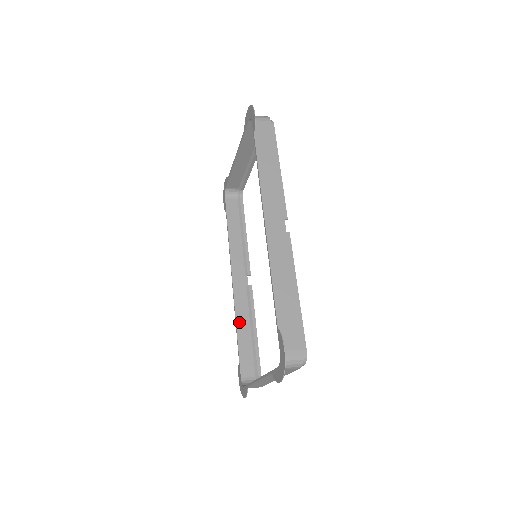
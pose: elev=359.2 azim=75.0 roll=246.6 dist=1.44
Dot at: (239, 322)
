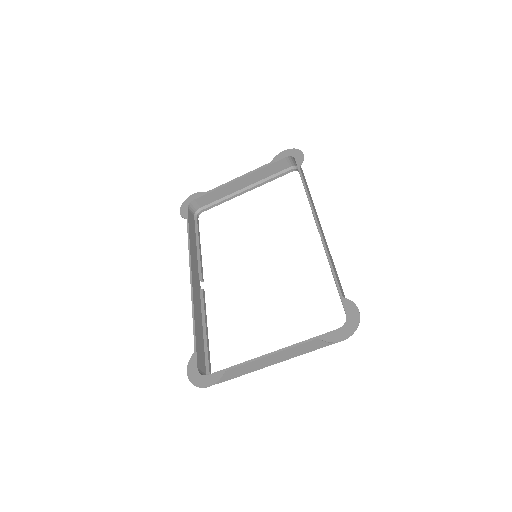
Dot at: (196, 315)
